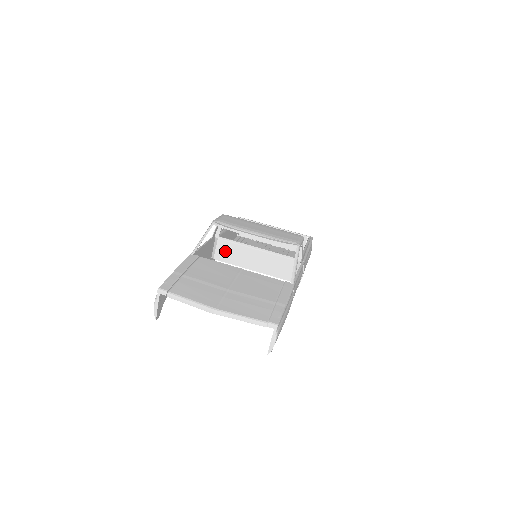
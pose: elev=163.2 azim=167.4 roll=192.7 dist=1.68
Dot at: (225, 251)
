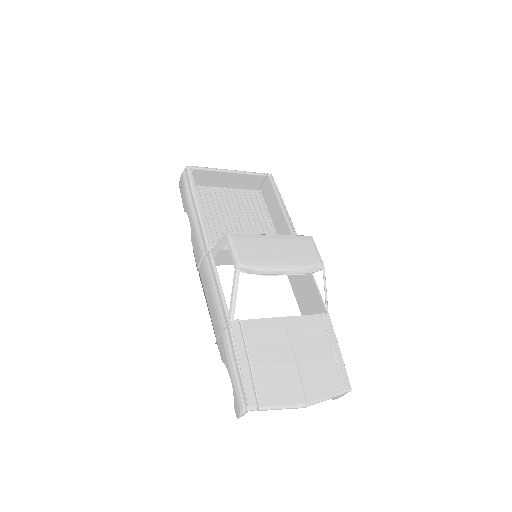
Dot at: (221, 258)
